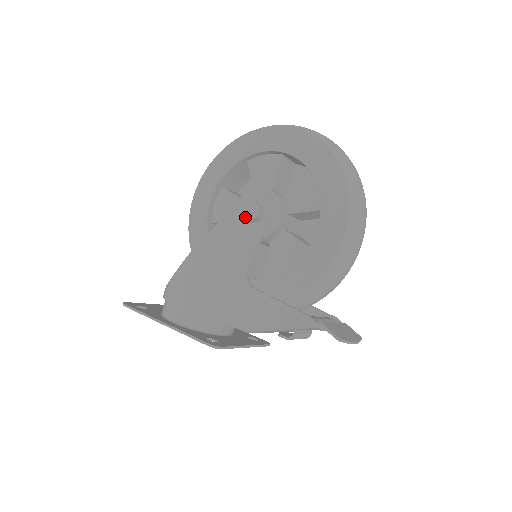
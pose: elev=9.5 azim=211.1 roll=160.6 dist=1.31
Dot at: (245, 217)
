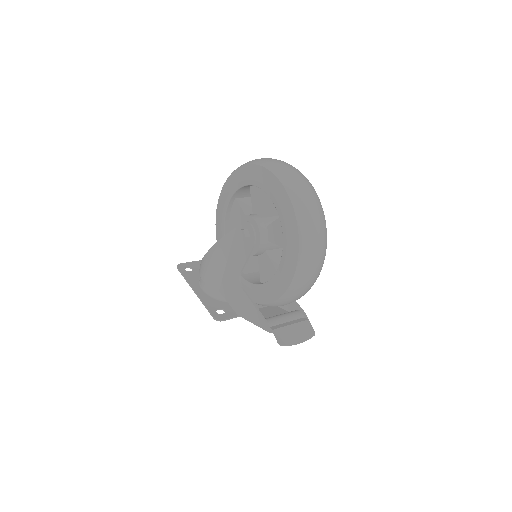
Dot at: (238, 240)
